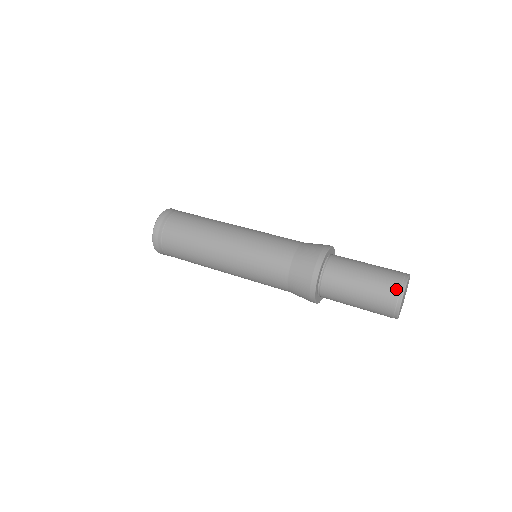
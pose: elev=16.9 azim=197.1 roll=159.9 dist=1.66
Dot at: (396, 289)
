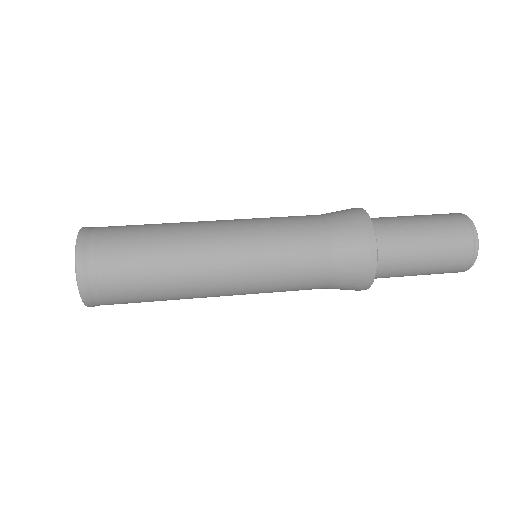
Dot at: (461, 218)
